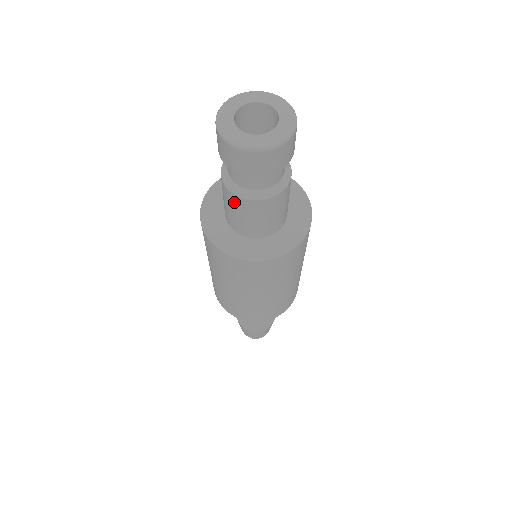
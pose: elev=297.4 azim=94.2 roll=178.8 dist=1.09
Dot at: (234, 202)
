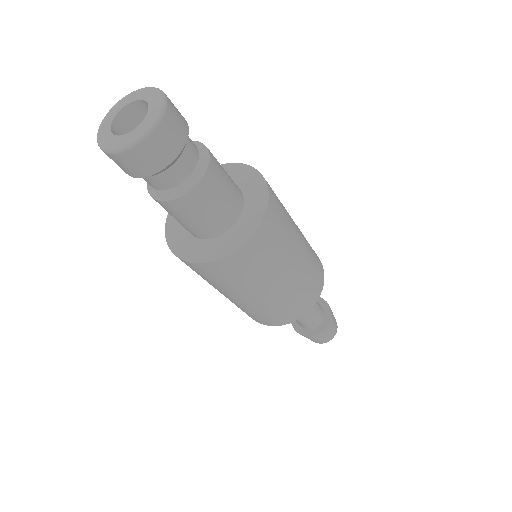
Dot at: occluded
